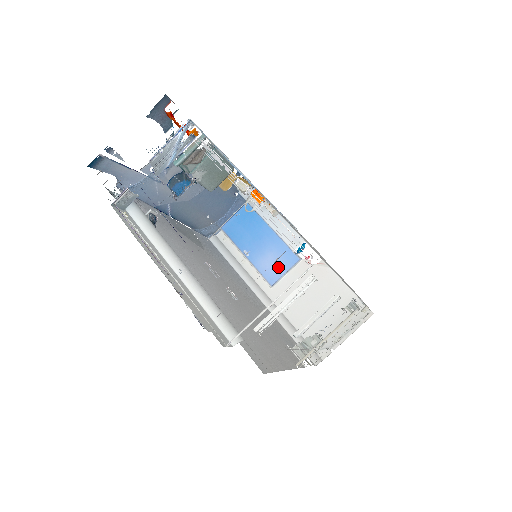
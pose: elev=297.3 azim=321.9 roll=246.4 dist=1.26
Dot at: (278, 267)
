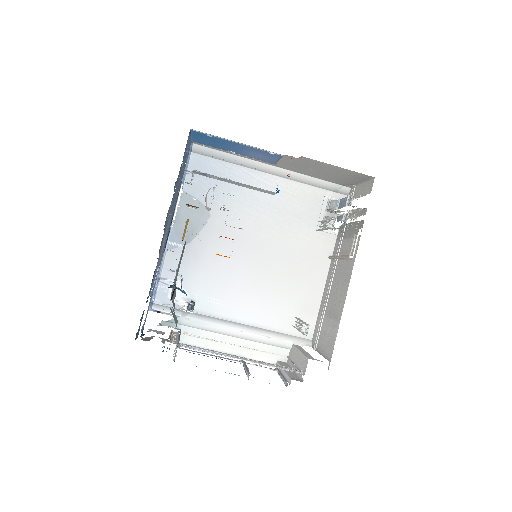
Dot at: (268, 158)
